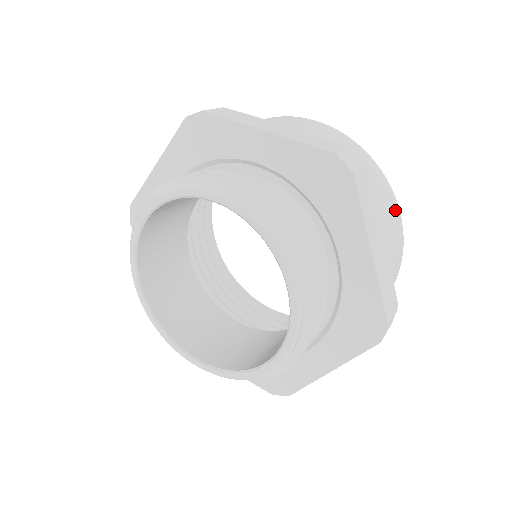
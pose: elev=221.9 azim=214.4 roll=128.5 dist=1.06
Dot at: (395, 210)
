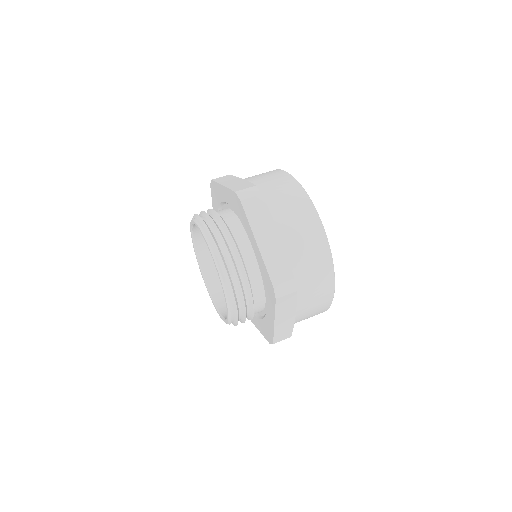
Dot at: (311, 218)
